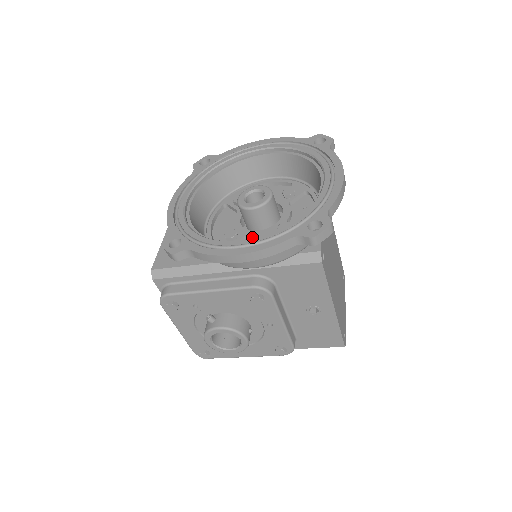
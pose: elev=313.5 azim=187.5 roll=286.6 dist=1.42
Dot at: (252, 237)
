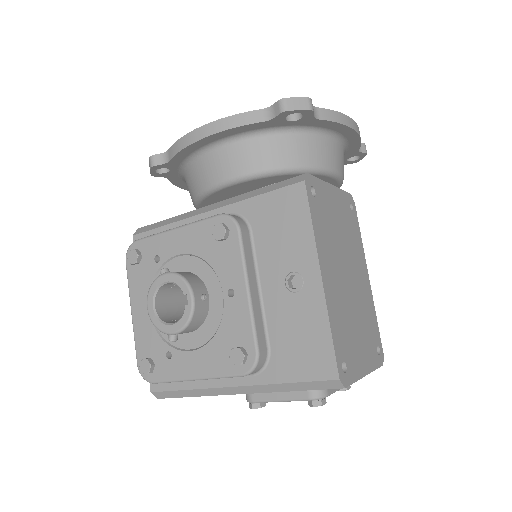
Dot at: occluded
